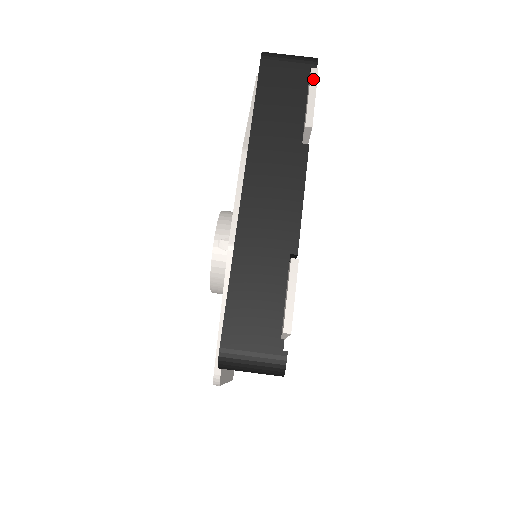
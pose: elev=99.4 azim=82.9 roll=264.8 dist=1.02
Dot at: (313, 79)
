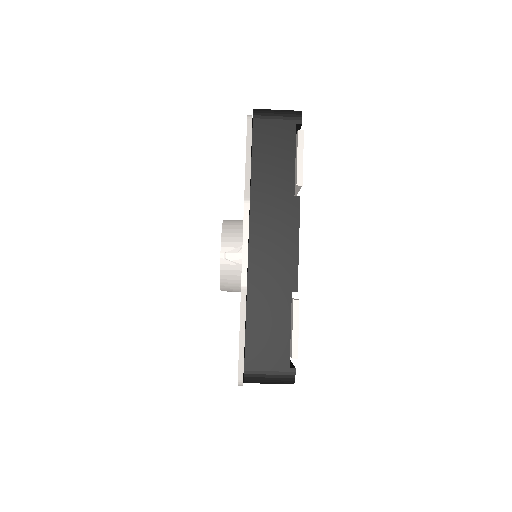
Dot at: (300, 140)
